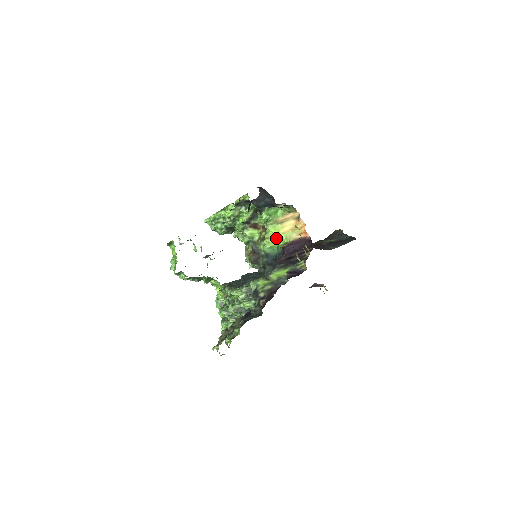
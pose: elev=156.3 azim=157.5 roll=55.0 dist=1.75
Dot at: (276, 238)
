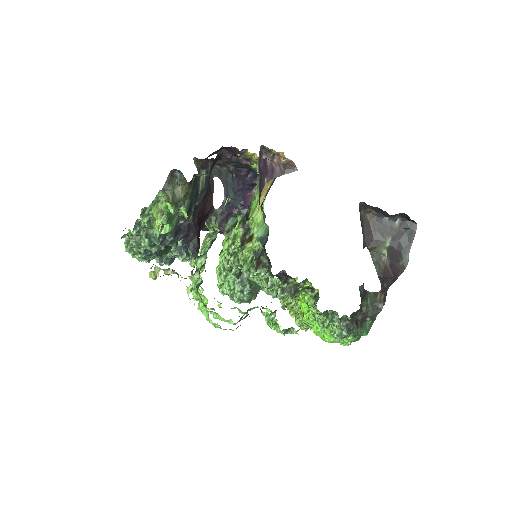
Dot at: (258, 212)
